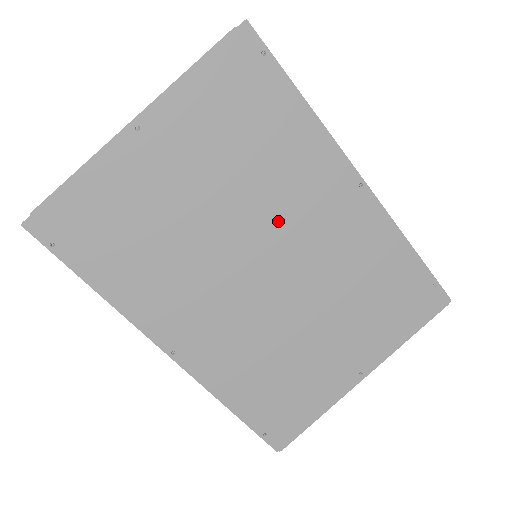
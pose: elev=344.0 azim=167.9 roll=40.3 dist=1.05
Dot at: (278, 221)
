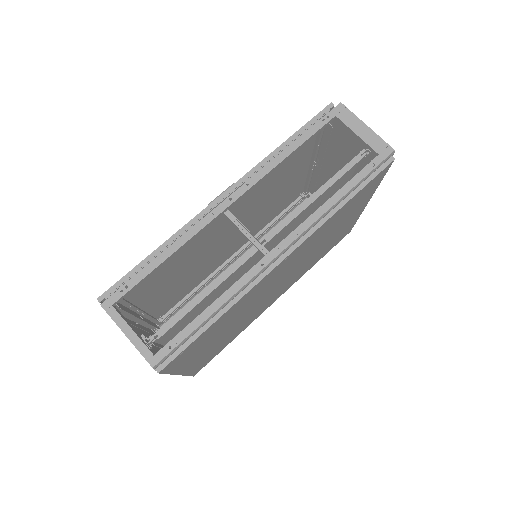
Dot at: (266, 291)
